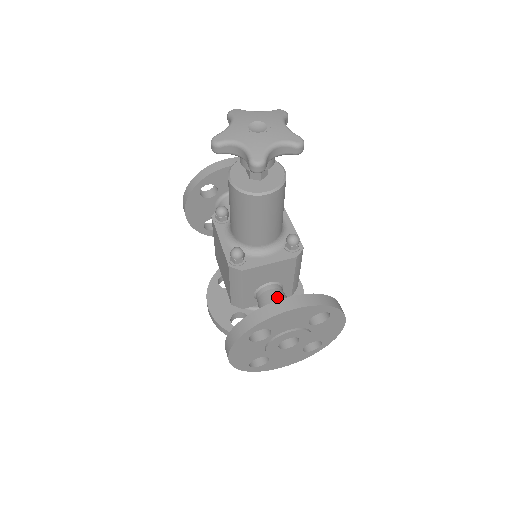
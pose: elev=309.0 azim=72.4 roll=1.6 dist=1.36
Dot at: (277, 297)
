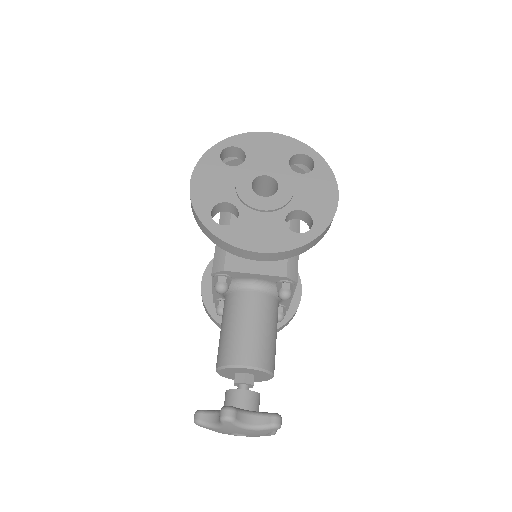
Dot at: occluded
